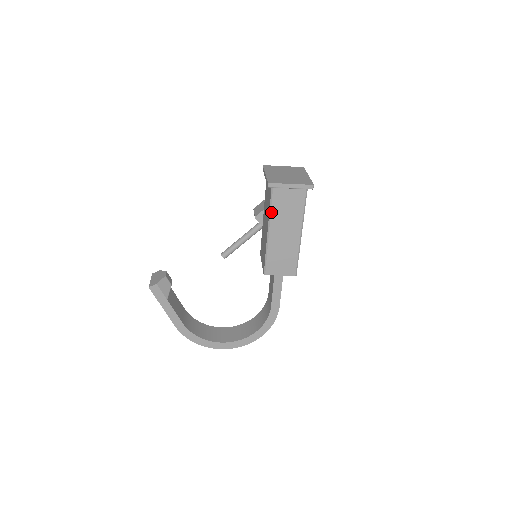
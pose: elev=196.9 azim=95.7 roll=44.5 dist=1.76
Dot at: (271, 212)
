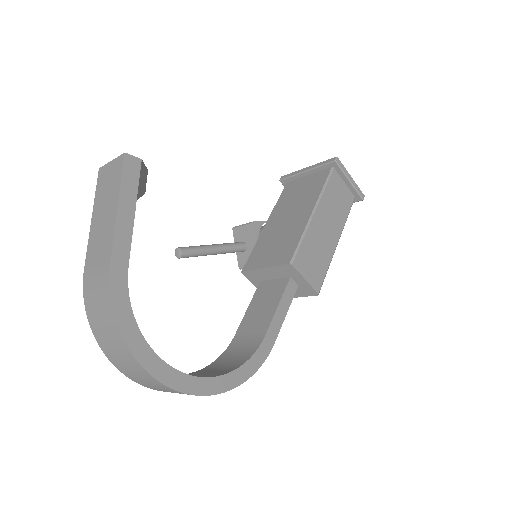
Dot at: (324, 191)
